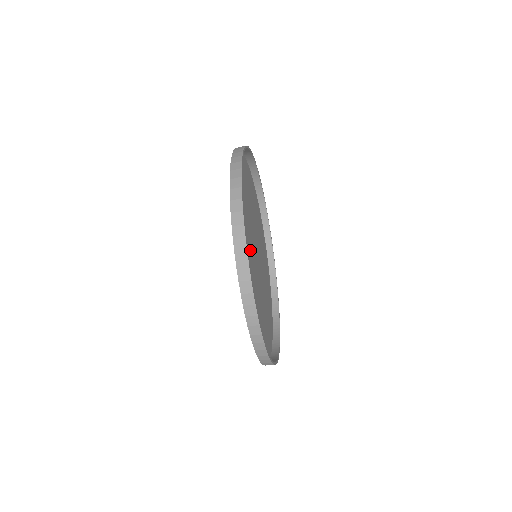
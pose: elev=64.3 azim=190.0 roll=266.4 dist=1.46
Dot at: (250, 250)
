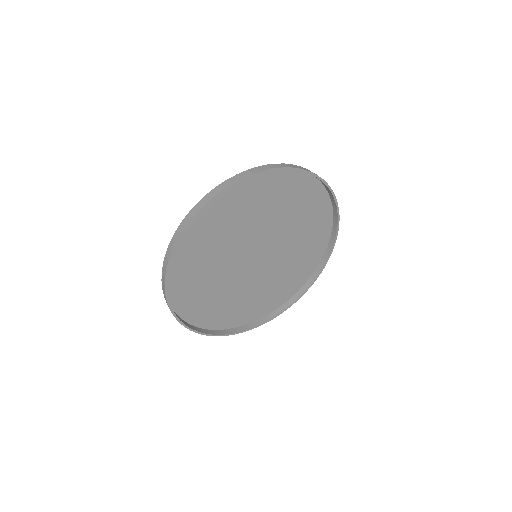
Dot at: (244, 238)
